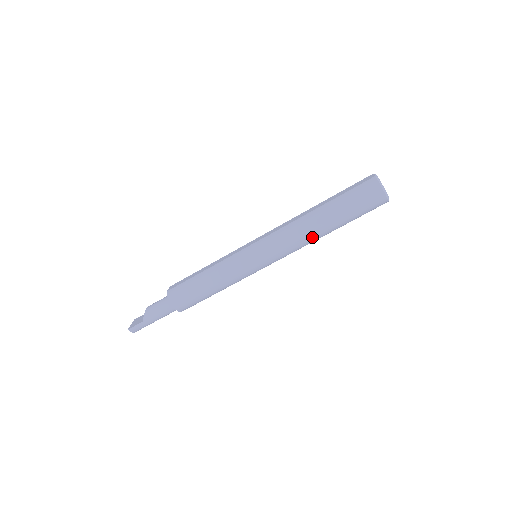
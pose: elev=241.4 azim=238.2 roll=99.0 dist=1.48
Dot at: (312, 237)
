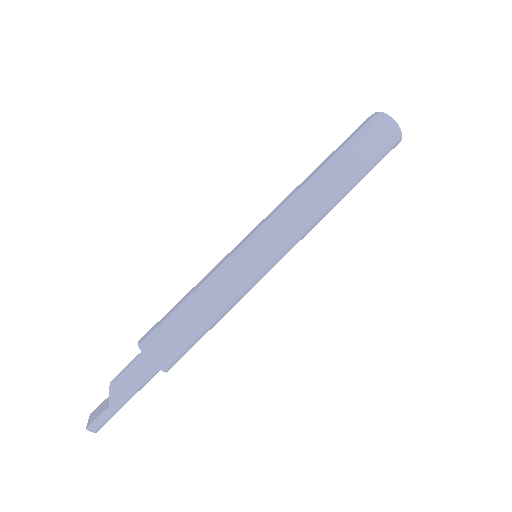
Dot at: (326, 205)
